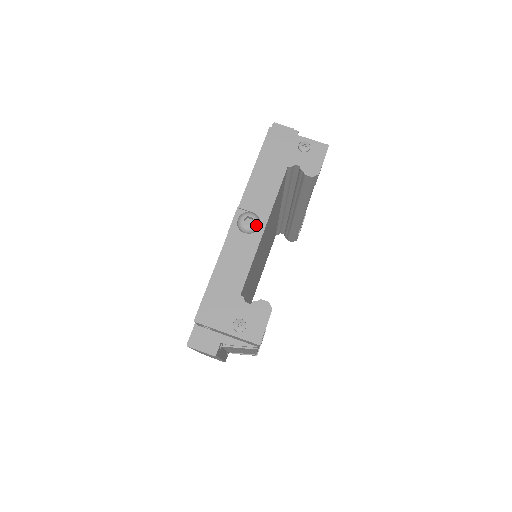
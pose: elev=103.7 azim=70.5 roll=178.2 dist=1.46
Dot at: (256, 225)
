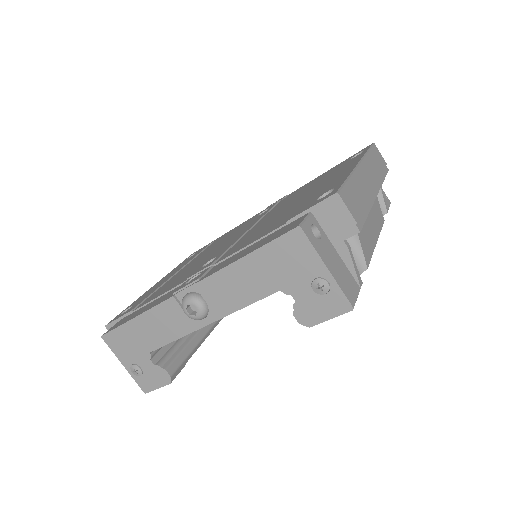
Dot at: (198, 318)
